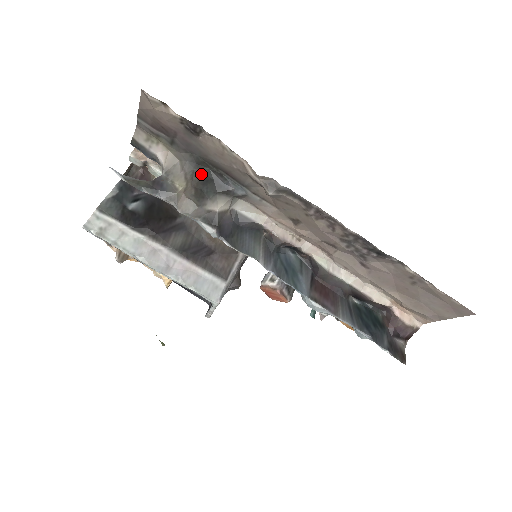
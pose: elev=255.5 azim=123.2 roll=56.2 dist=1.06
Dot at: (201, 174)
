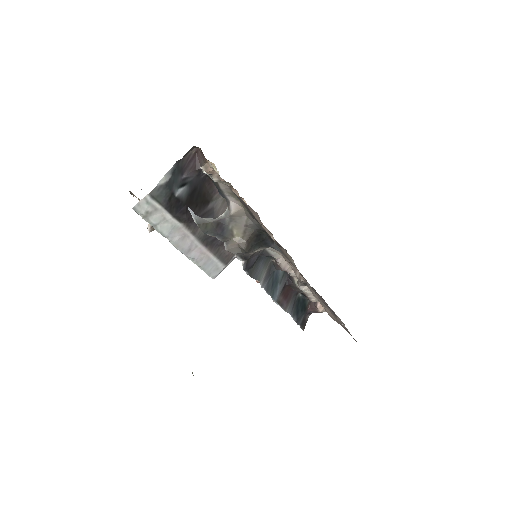
Dot at: (258, 233)
